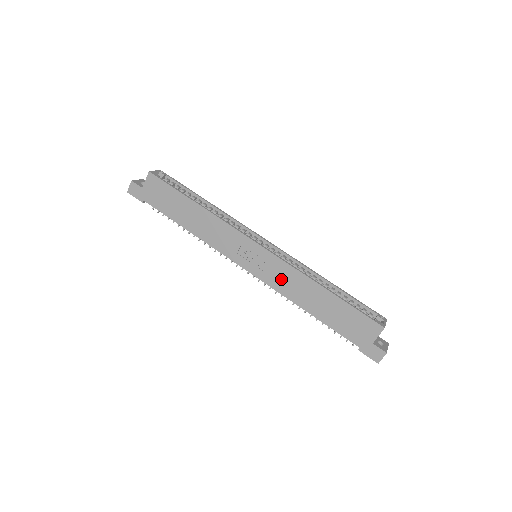
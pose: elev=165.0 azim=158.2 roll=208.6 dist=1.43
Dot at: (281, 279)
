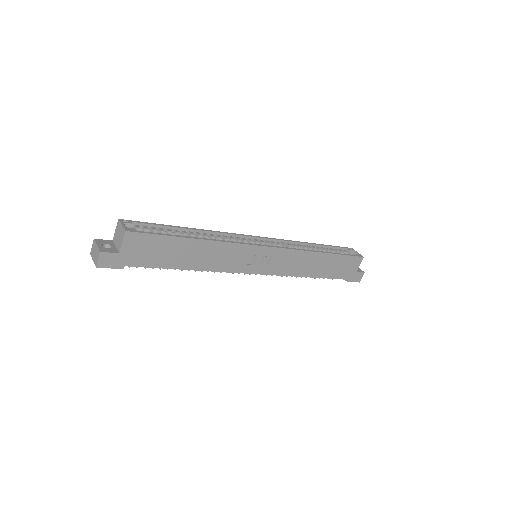
Dot at: (289, 265)
